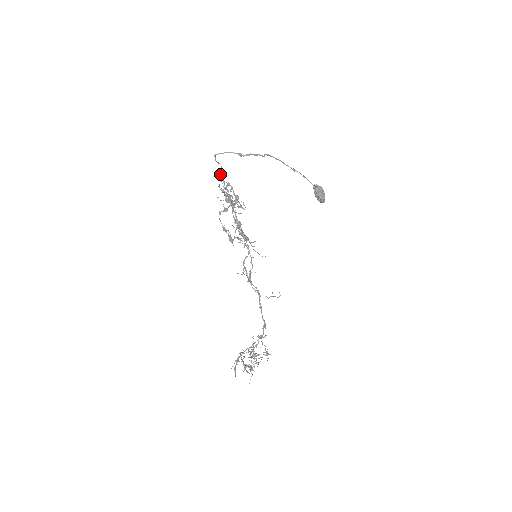
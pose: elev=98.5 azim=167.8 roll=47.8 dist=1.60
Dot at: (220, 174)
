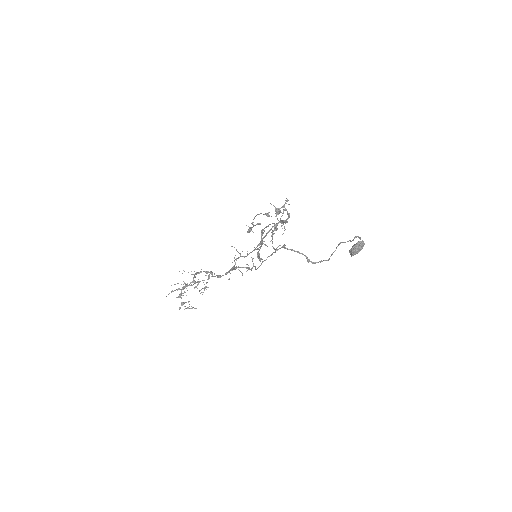
Dot at: (277, 250)
